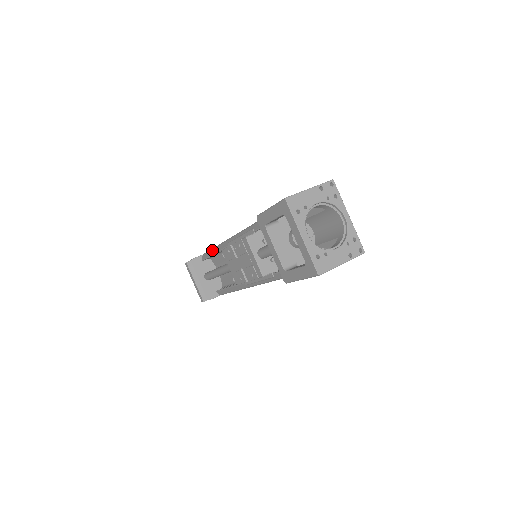
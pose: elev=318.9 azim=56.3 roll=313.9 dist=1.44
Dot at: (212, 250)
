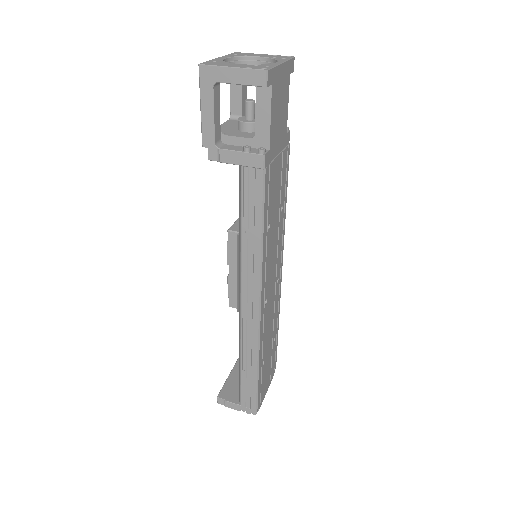
Dot at: occluded
